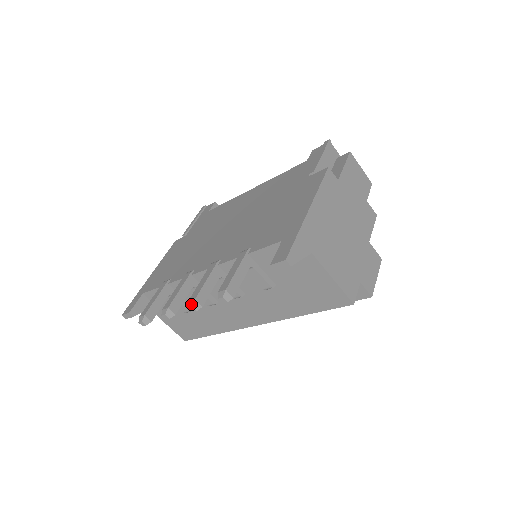
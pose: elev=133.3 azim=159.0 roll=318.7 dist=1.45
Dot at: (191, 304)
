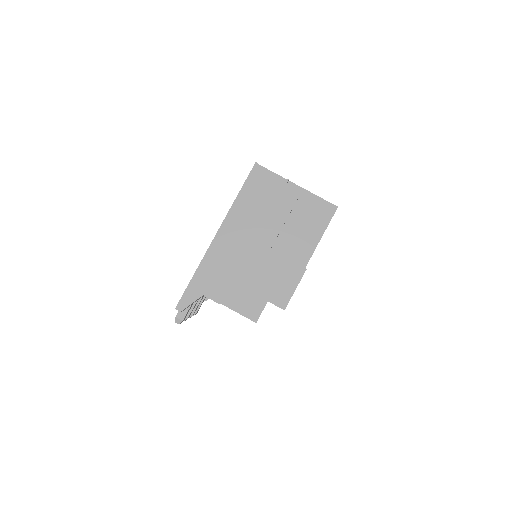
Dot at: occluded
